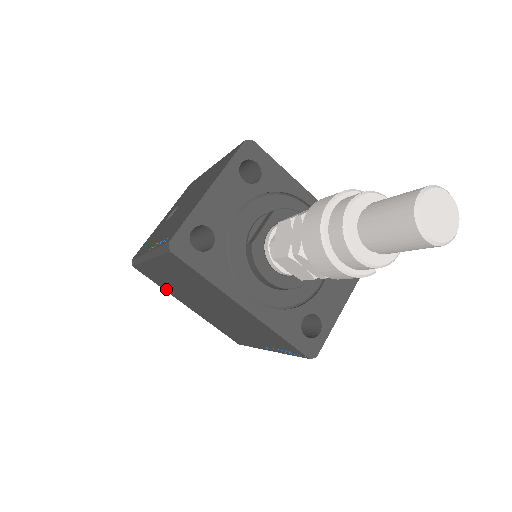
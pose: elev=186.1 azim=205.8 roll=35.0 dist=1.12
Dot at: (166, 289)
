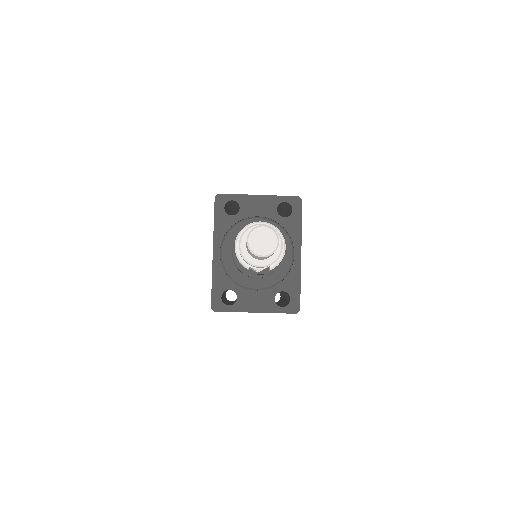
Dot at: occluded
